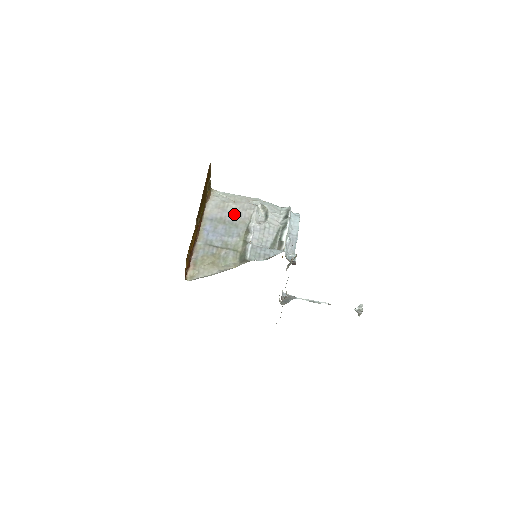
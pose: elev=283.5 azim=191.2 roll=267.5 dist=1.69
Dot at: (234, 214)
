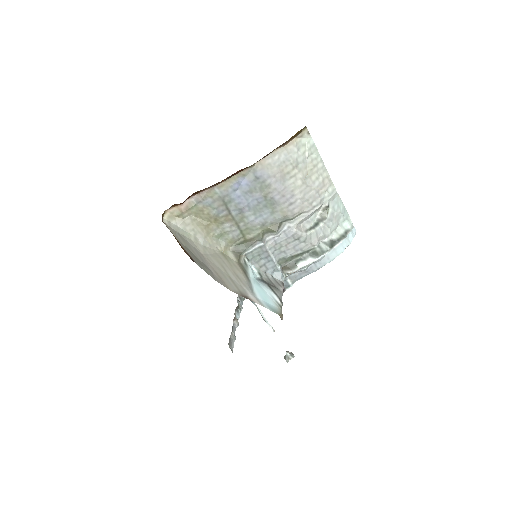
Dot at: (287, 195)
